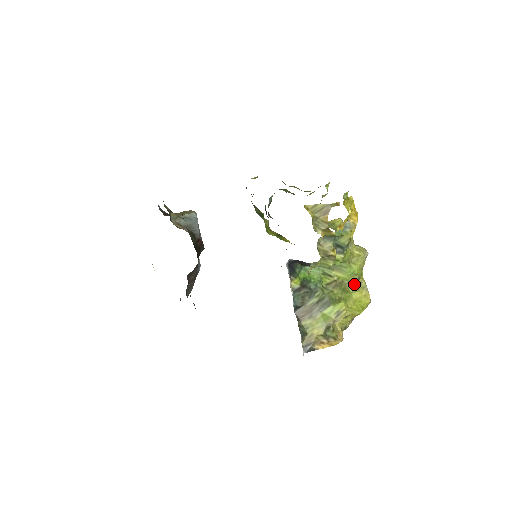
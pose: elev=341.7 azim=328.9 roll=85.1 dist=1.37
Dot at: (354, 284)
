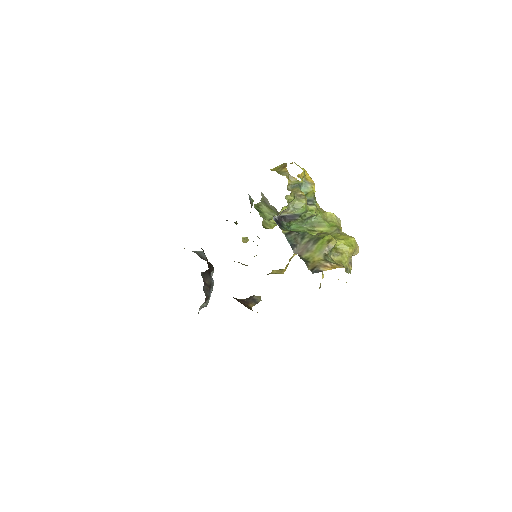
Dot at: (337, 233)
